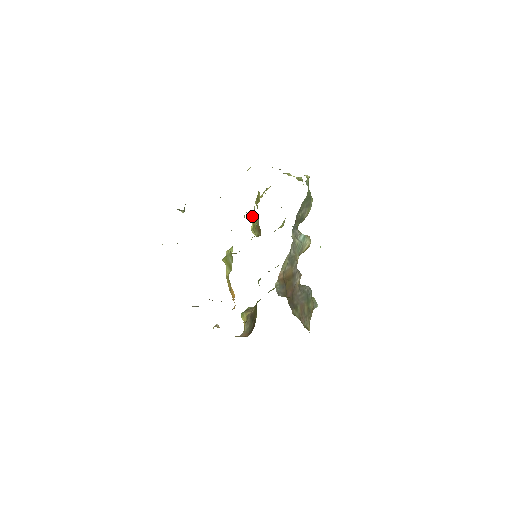
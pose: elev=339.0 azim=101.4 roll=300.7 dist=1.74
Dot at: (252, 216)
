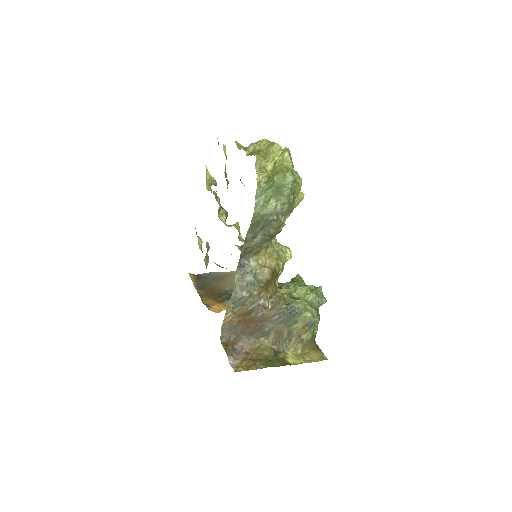
Dot at: occluded
